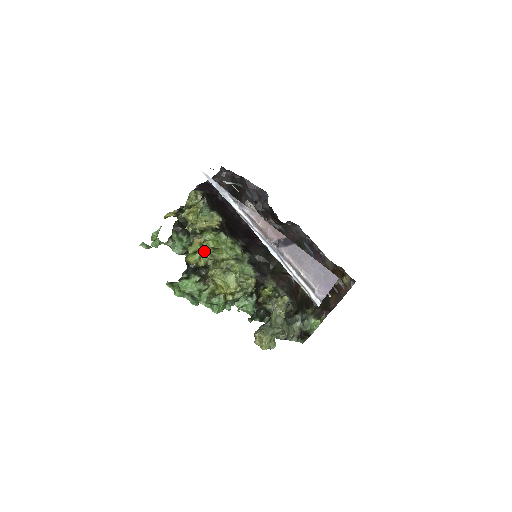
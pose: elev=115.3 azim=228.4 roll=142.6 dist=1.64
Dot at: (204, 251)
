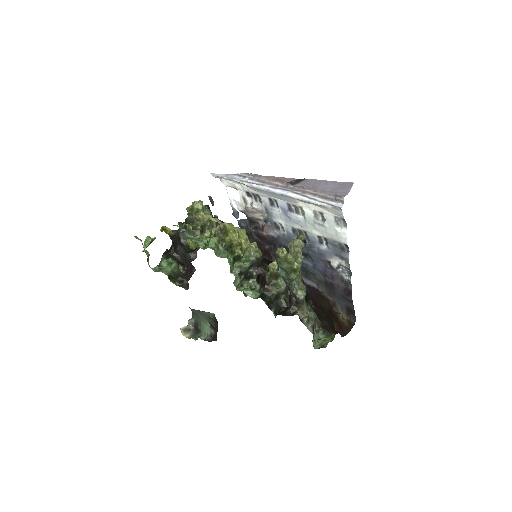
Dot at: occluded
